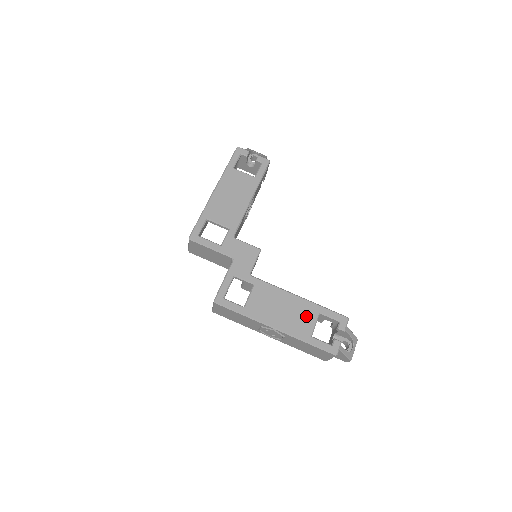
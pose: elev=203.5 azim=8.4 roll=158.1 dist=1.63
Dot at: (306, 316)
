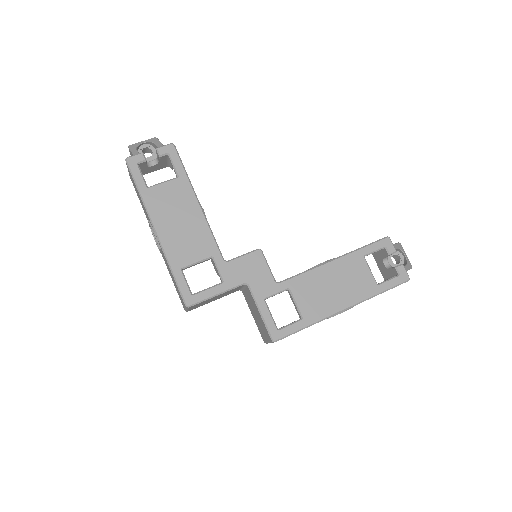
Dot at: (357, 271)
